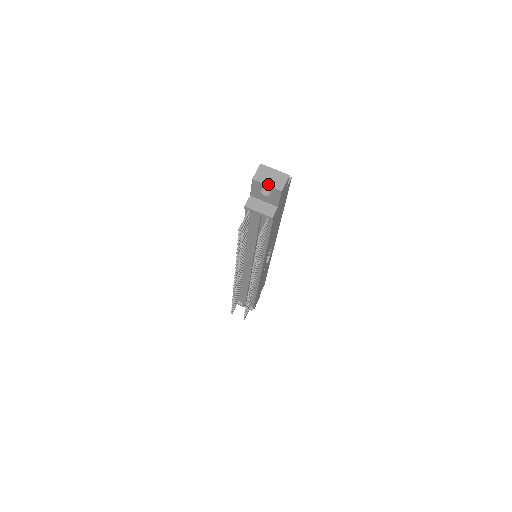
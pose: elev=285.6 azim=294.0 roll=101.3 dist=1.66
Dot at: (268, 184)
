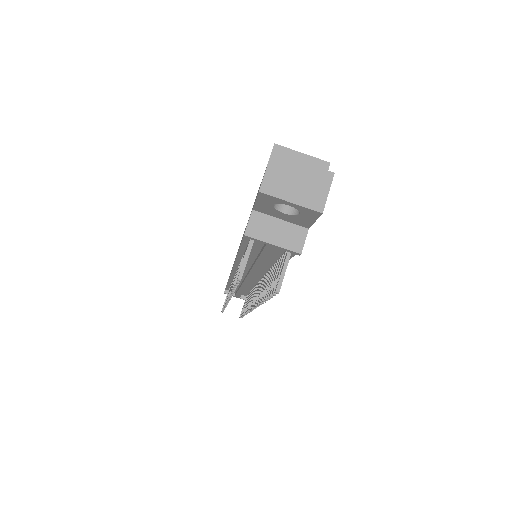
Dot at: (293, 200)
